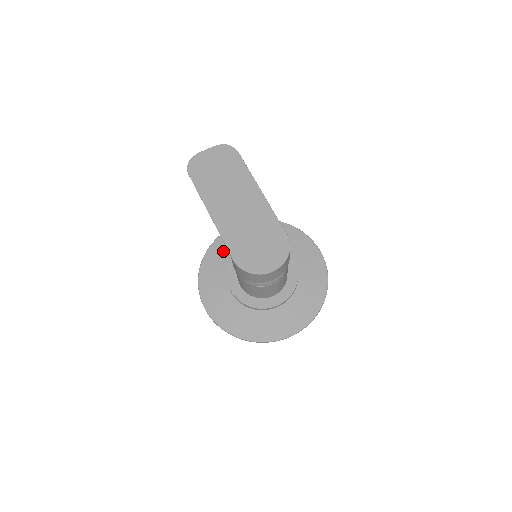
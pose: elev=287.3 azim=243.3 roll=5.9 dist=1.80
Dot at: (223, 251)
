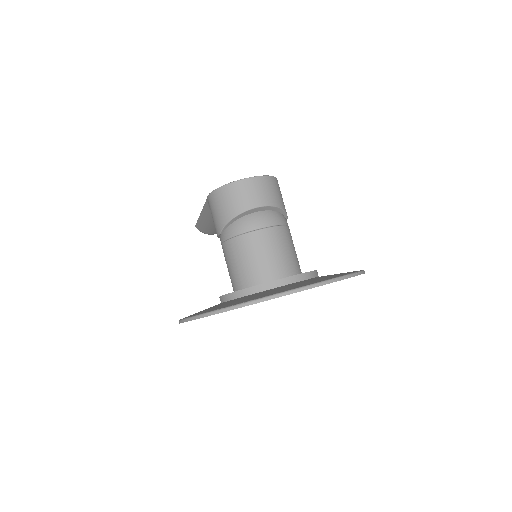
Dot at: occluded
